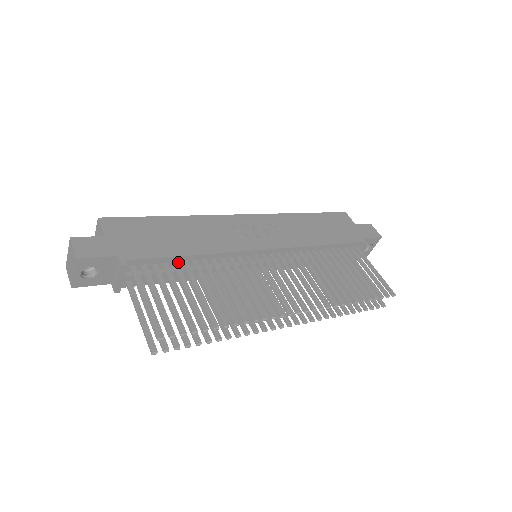
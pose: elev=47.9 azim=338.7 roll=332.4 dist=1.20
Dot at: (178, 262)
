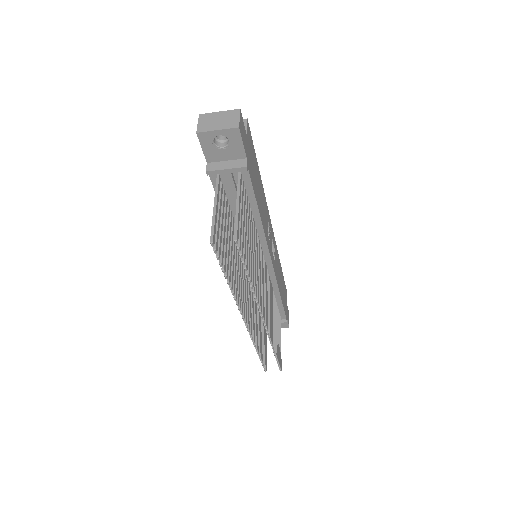
Dot at: (249, 205)
